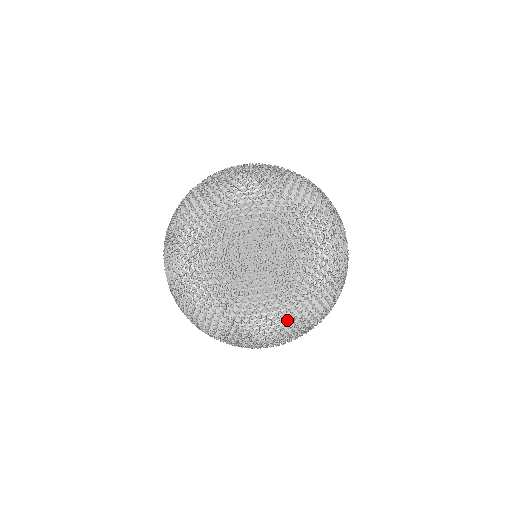
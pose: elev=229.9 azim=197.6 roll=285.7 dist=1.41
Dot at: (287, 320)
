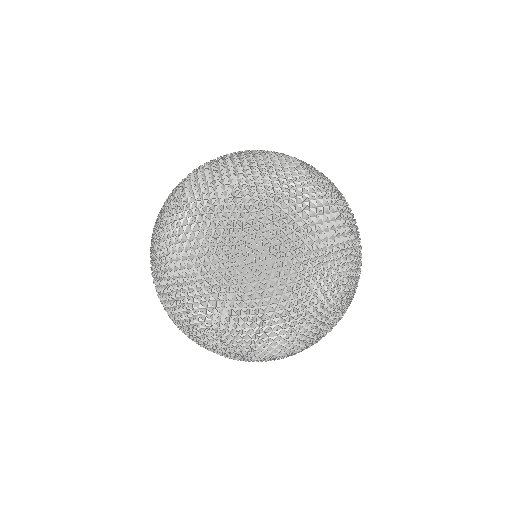
Dot at: (317, 268)
